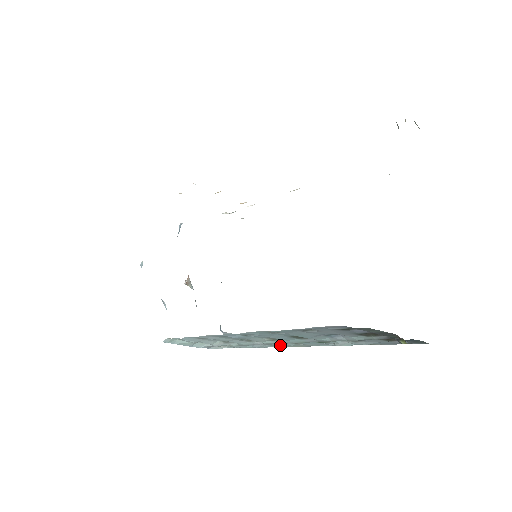
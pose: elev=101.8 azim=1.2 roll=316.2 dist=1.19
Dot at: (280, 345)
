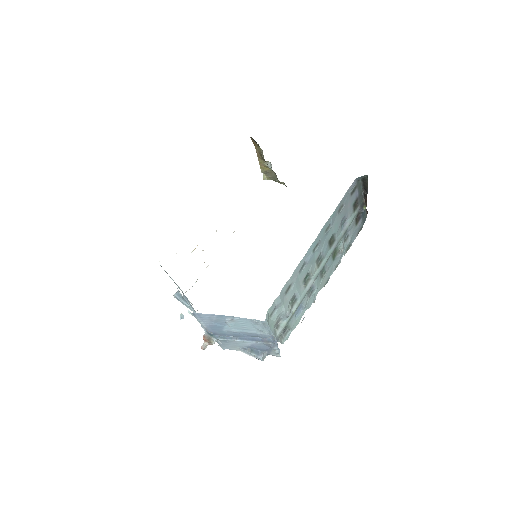
Dot at: (317, 285)
